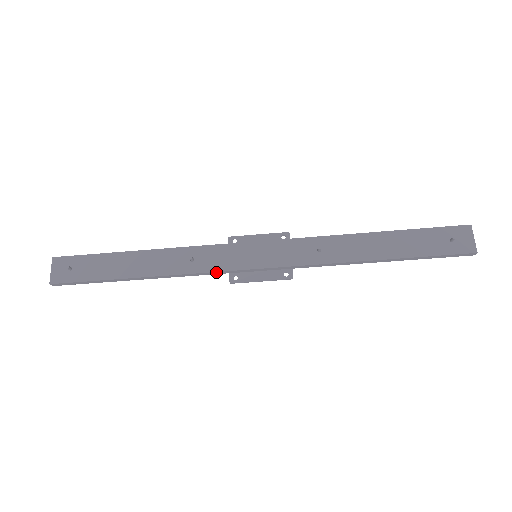
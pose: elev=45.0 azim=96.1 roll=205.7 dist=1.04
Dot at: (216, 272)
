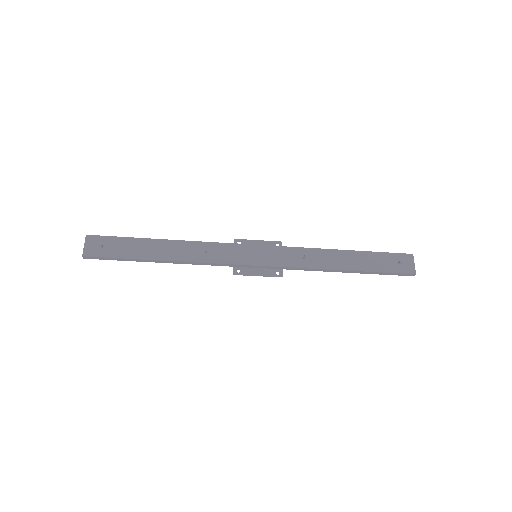
Dot at: (224, 264)
